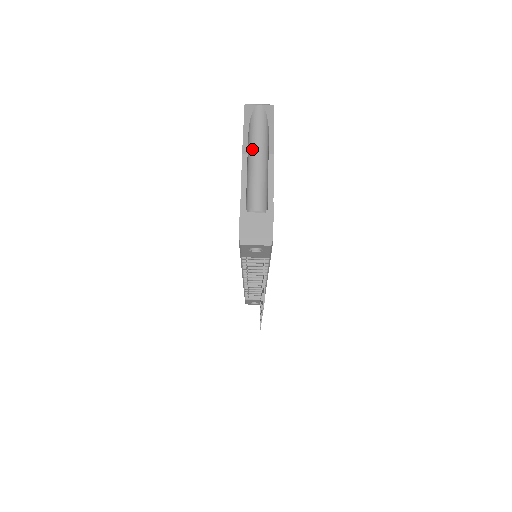
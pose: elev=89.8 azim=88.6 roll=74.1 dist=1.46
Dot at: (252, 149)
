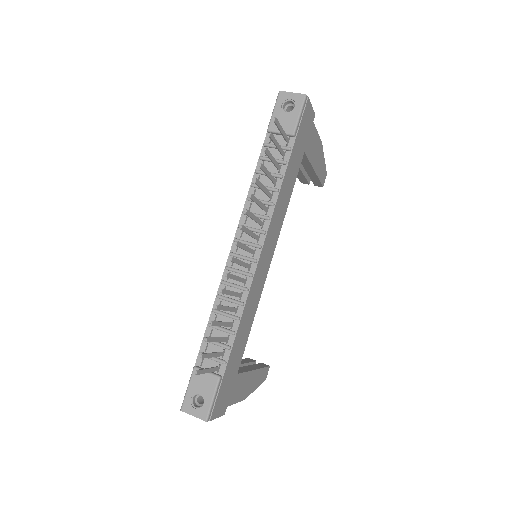
Dot at: occluded
